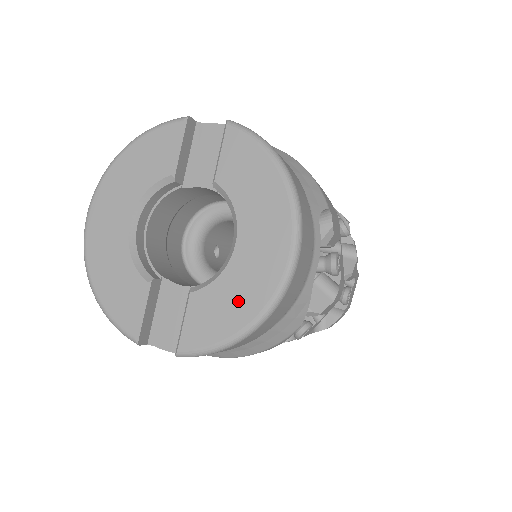
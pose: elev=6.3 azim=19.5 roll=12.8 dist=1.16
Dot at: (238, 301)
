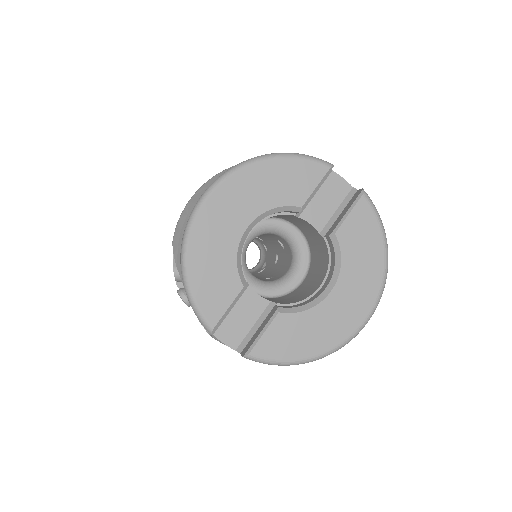
Dot at: (315, 335)
